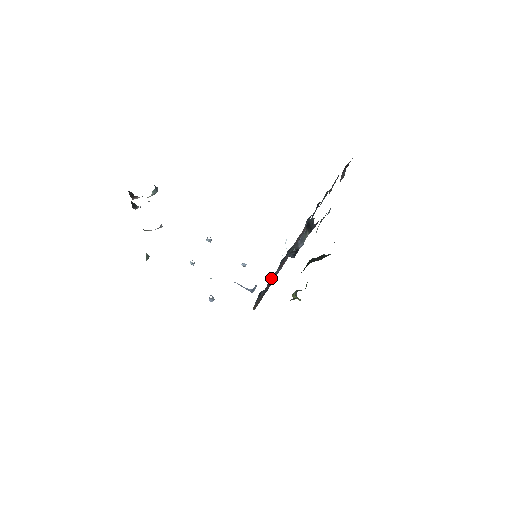
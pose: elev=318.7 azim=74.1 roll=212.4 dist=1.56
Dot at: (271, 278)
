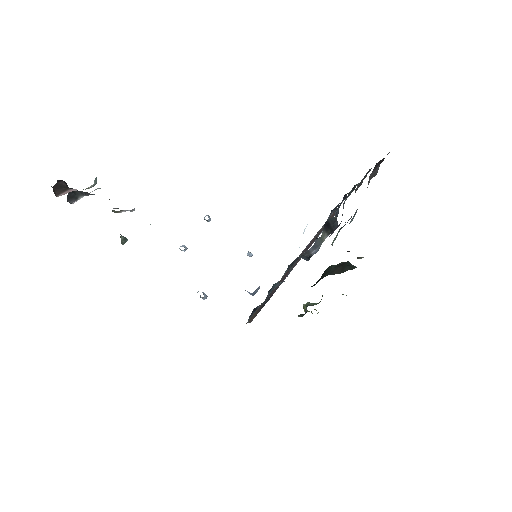
Dot at: (273, 287)
